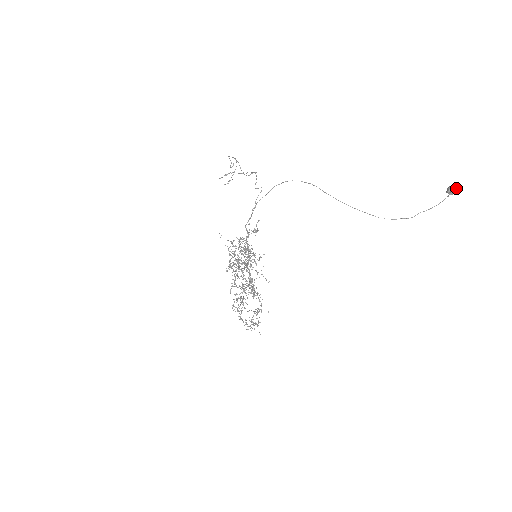
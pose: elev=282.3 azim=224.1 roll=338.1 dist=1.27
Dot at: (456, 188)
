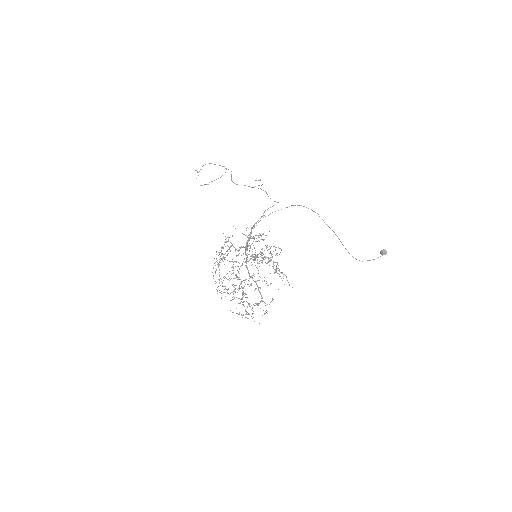
Dot at: occluded
